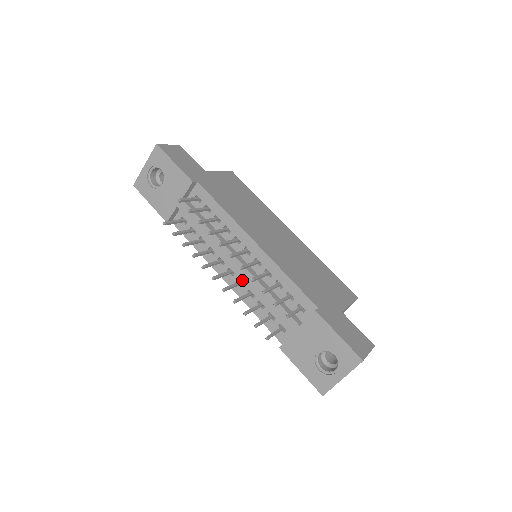
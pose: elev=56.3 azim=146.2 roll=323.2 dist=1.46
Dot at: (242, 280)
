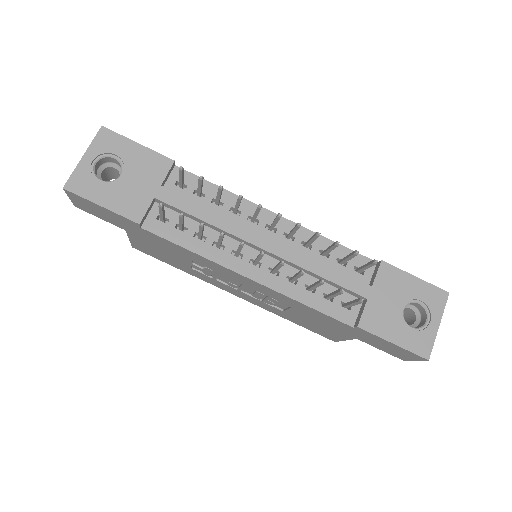
Dot at: occluded
